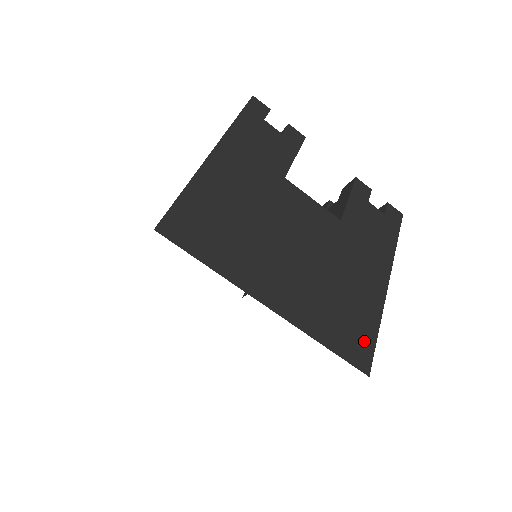
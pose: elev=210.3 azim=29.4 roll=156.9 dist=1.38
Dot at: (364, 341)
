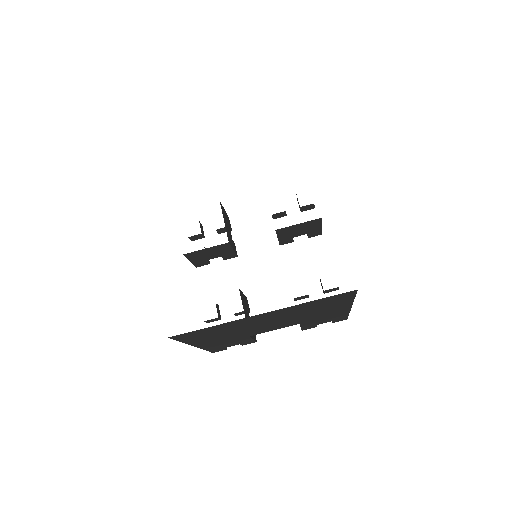
Dot at: occluded
